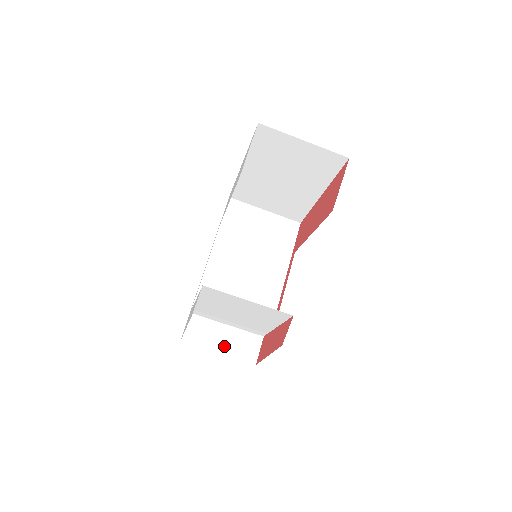
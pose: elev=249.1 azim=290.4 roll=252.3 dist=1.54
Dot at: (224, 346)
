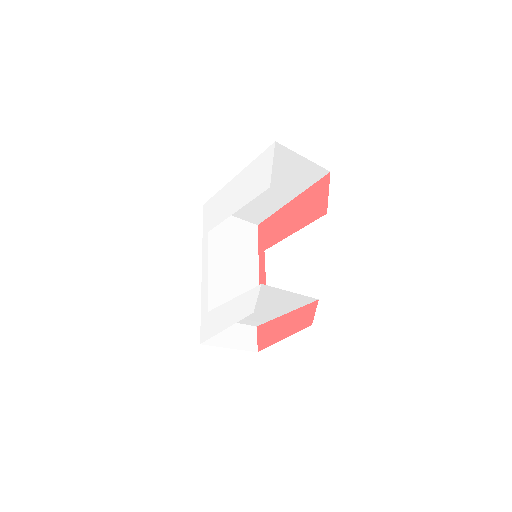
Dot at: (233, 341)
